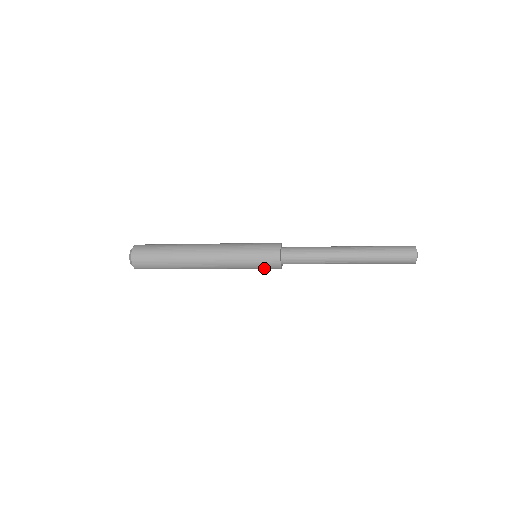
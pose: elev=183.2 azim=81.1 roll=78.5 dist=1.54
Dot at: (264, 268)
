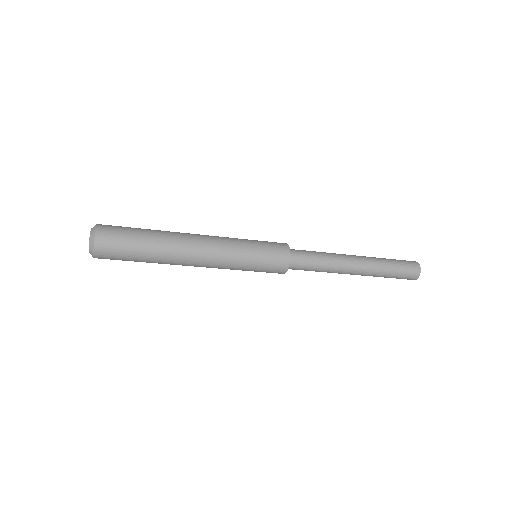
Dot at: (269, 266)
